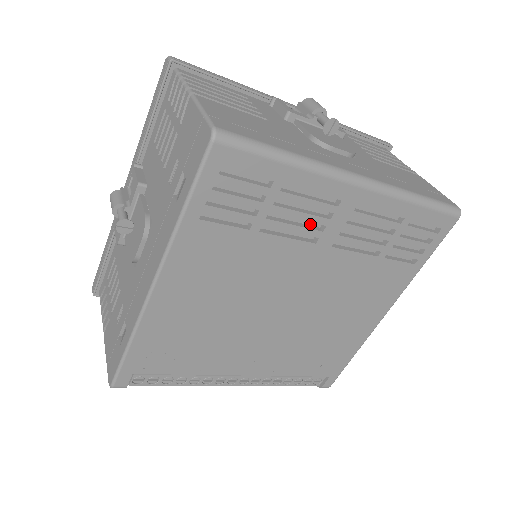
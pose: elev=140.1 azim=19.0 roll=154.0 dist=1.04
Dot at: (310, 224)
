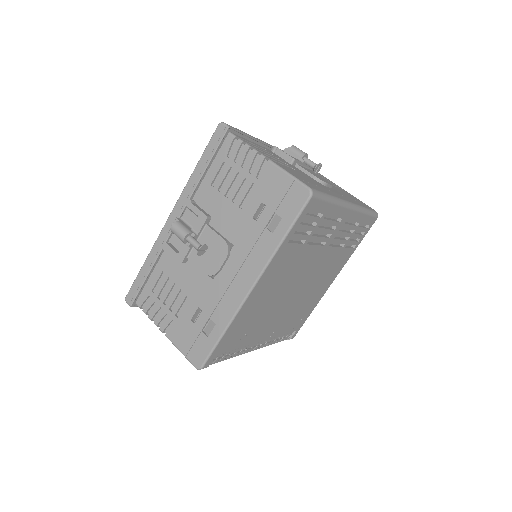
Dot at: (323, 234)
